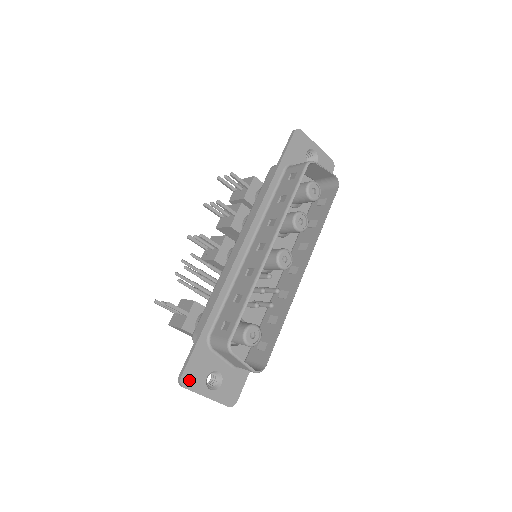
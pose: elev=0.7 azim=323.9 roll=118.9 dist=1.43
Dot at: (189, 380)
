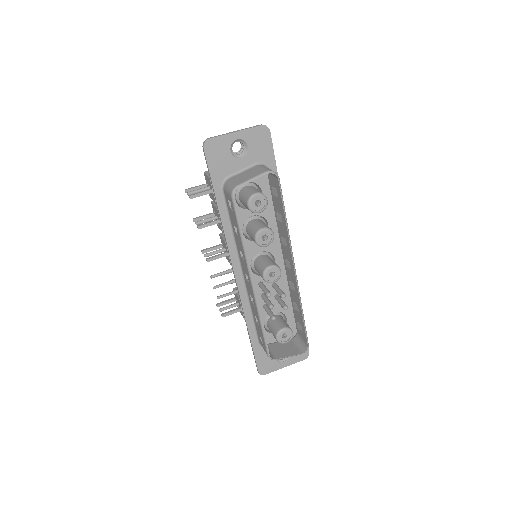
Dot at: (265, 369)
